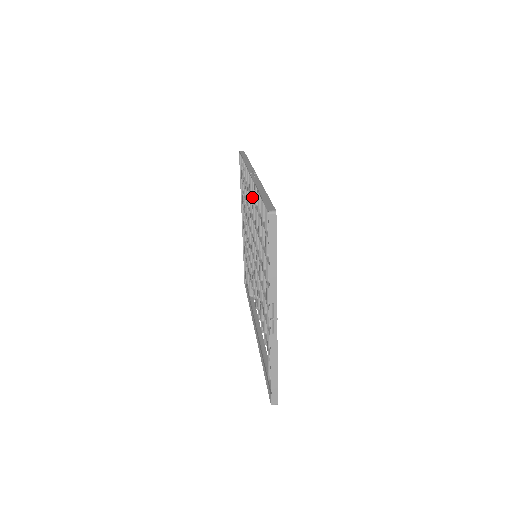
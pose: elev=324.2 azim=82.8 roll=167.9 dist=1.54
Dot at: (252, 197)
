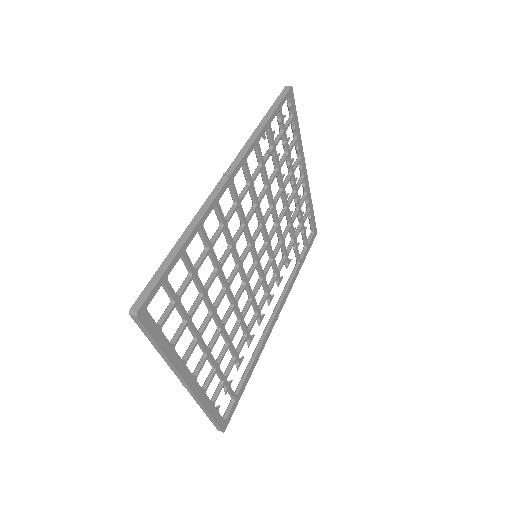
Dot at: occluded
